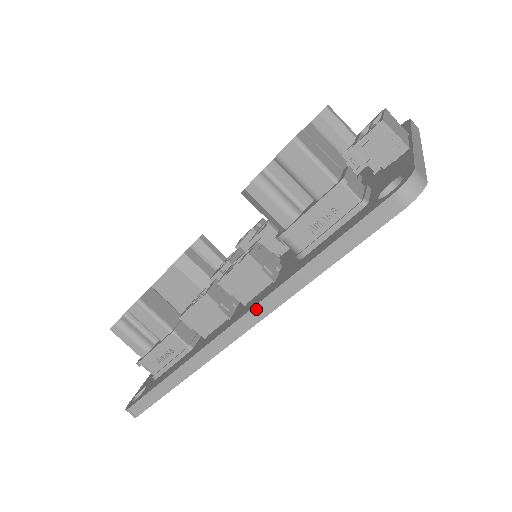
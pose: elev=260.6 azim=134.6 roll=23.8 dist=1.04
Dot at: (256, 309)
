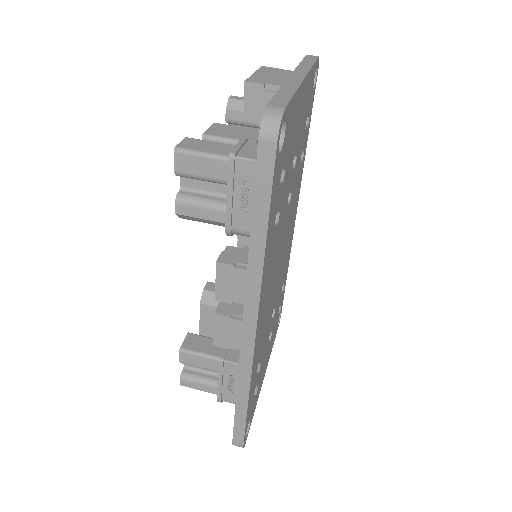
Dot at: (247, 303)
